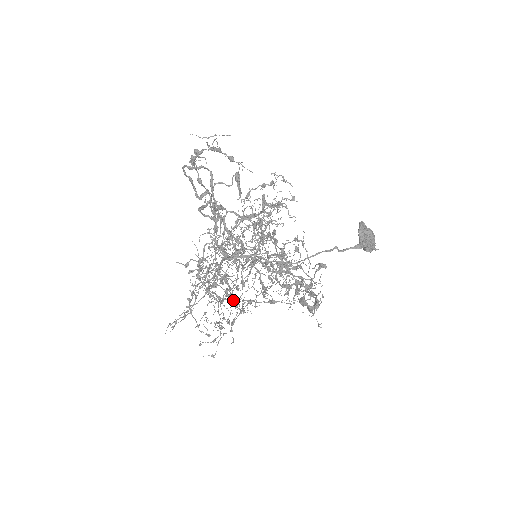
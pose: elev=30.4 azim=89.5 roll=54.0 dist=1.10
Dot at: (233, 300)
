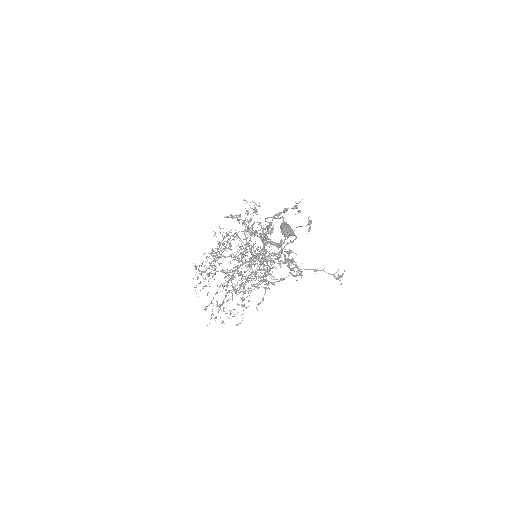
Dot at: occluded
